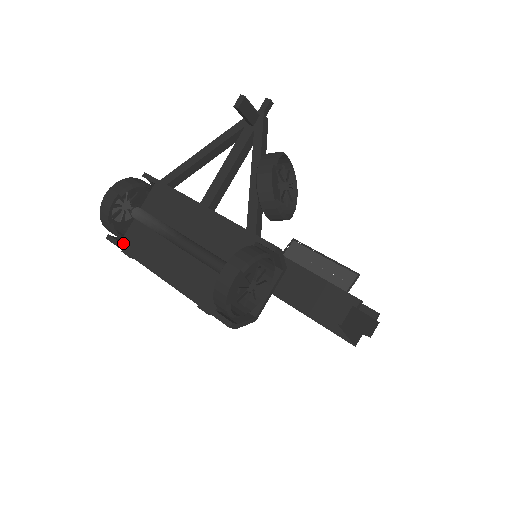
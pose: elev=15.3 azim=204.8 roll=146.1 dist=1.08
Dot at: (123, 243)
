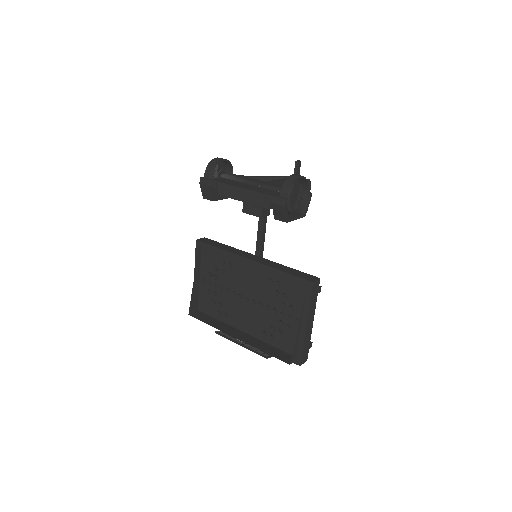
Dot at: (213, 179)
